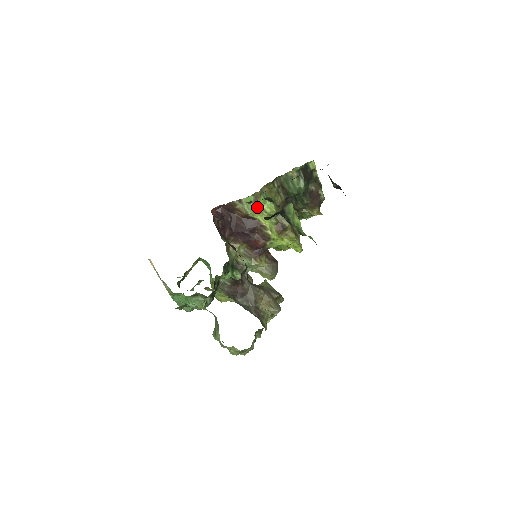
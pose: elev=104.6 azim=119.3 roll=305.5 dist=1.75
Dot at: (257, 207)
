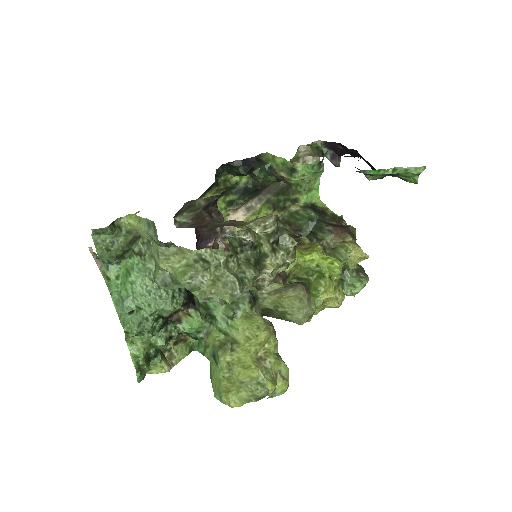
Dot at: occluded
